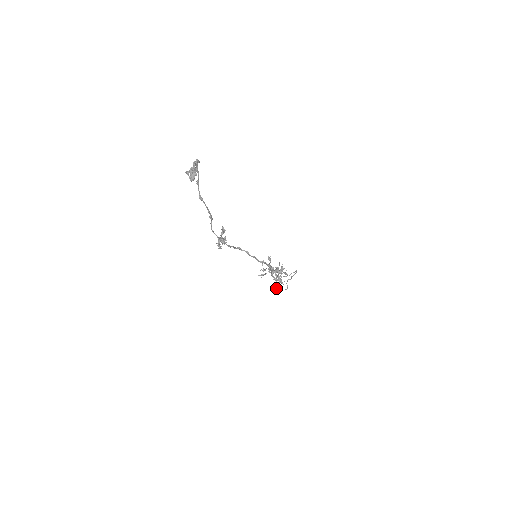
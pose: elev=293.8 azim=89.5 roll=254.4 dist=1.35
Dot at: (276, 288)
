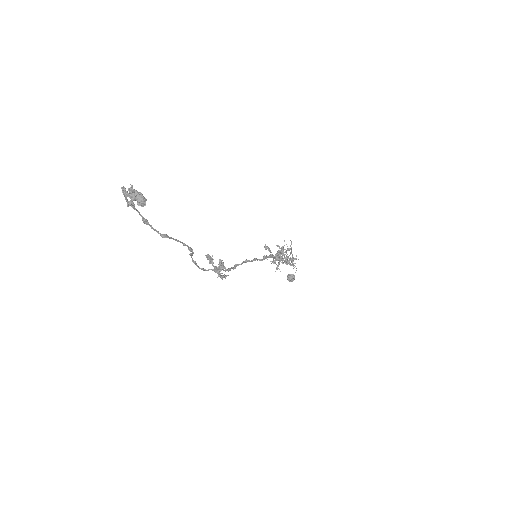
Dot at: (288, 280)
